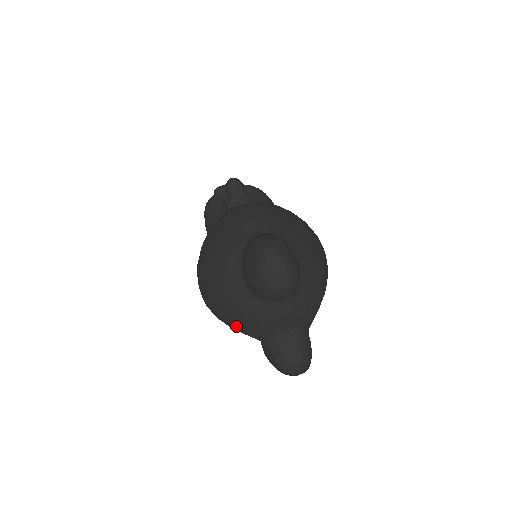
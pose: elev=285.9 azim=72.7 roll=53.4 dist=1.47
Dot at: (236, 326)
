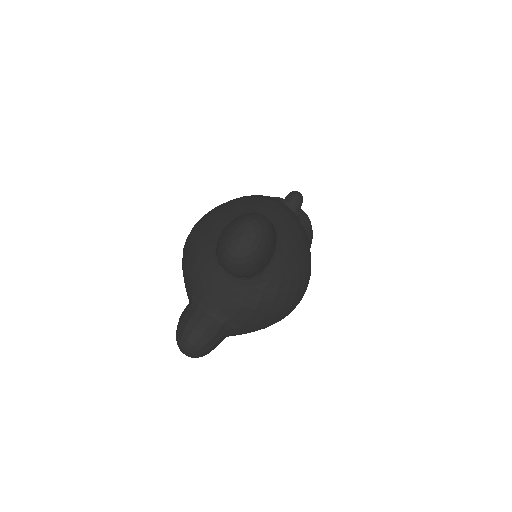
Dot at: (185, 271)
